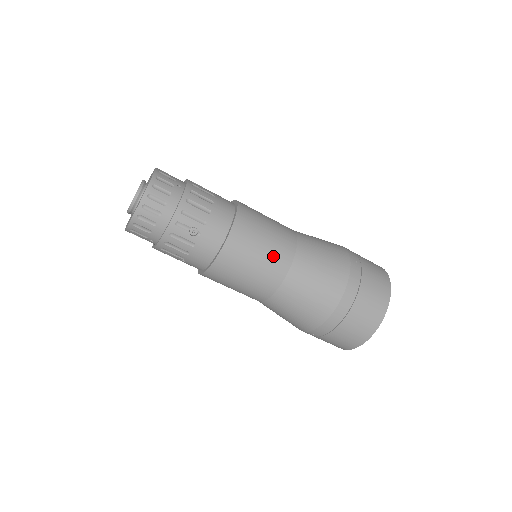
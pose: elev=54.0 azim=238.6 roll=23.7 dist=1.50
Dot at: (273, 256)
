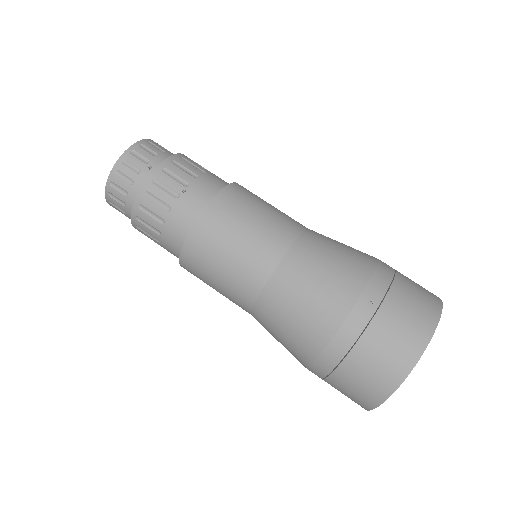
Dot at: occluded
